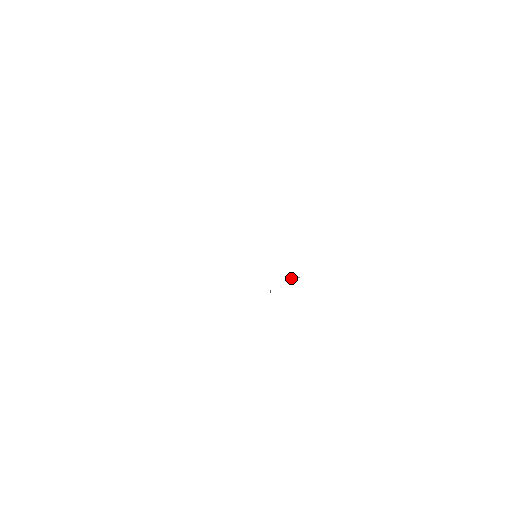
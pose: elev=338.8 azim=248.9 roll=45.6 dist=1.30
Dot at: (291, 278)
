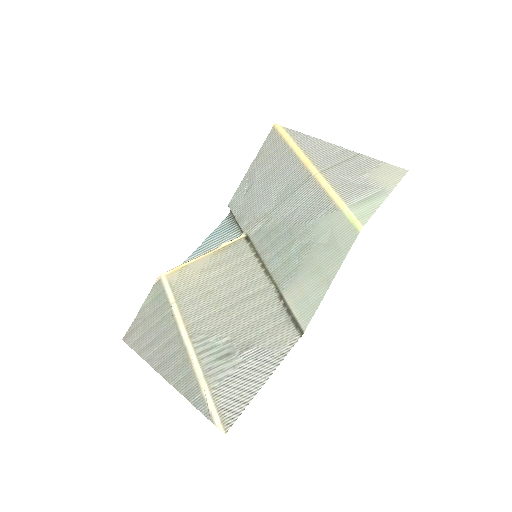
Dot at: (245, 192)
